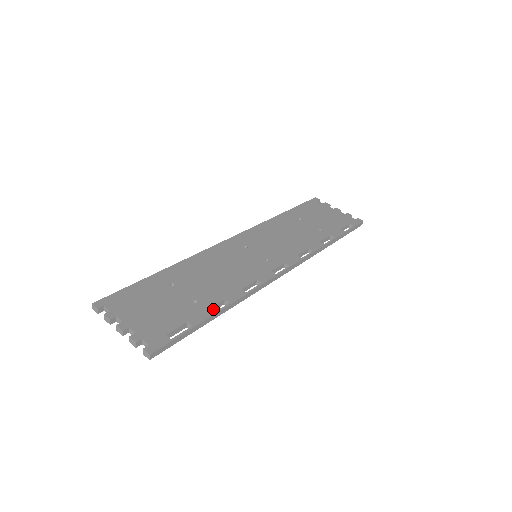
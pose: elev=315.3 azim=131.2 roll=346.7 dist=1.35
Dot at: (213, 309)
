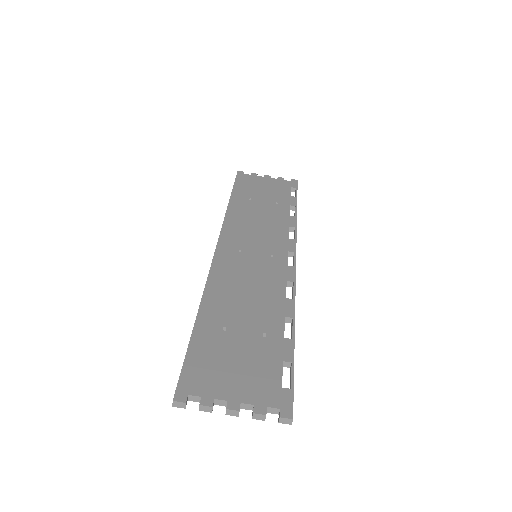
Dot at: (283, 333)
